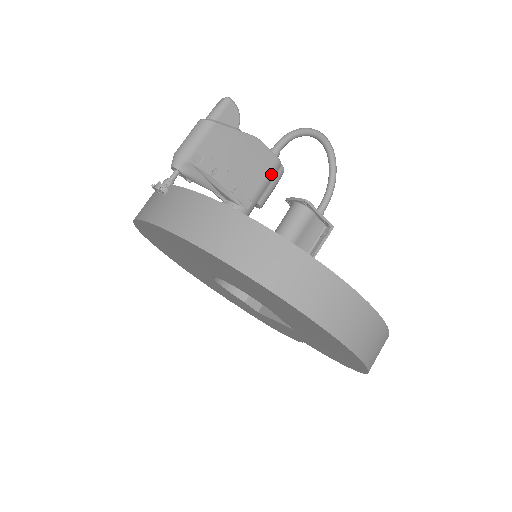
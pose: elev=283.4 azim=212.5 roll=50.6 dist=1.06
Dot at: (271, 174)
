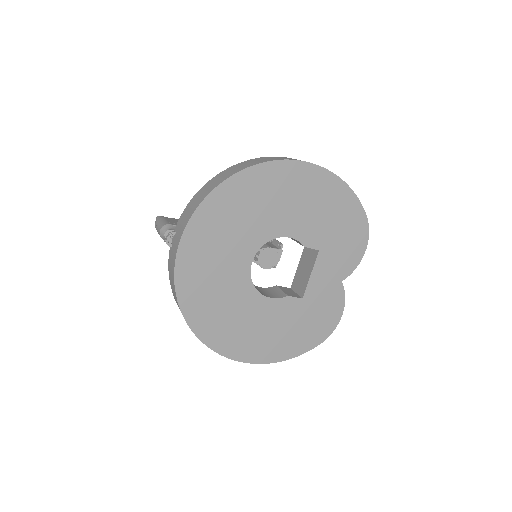
Dot at: occluded
